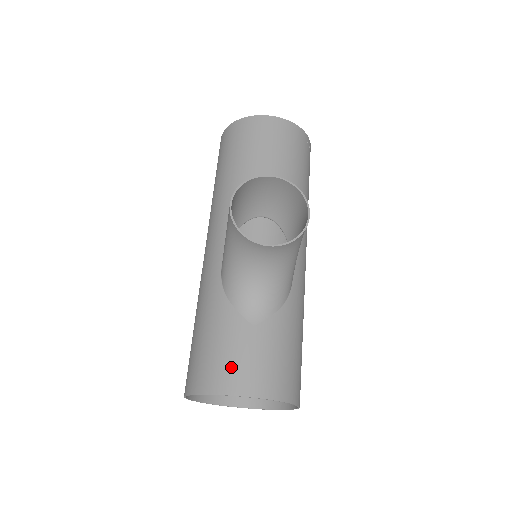
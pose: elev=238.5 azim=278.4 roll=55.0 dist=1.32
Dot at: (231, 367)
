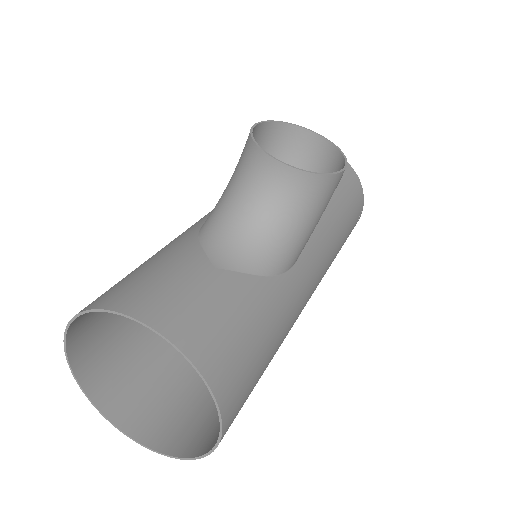
Dot at: (154, 290)
